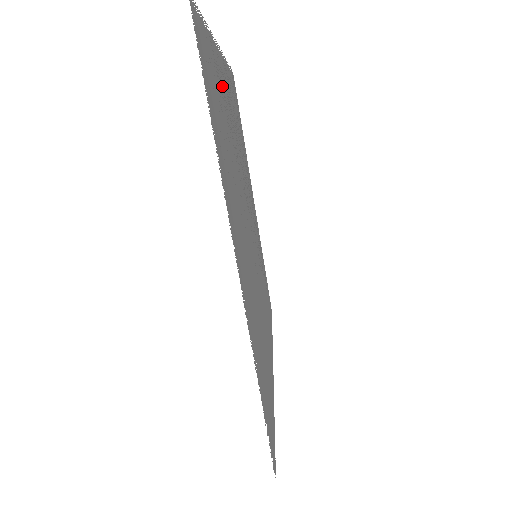
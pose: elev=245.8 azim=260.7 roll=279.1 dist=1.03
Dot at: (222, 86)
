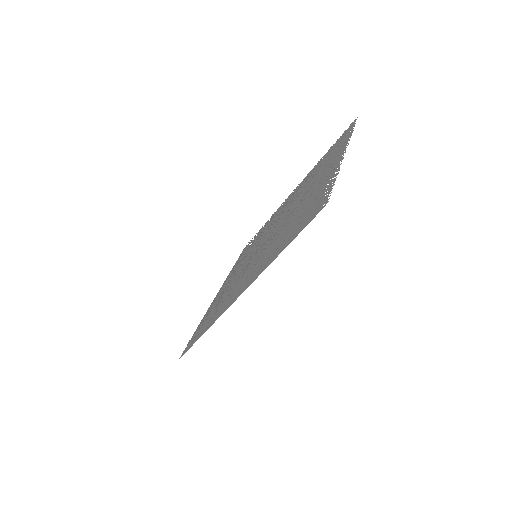
Dot at: occluded
